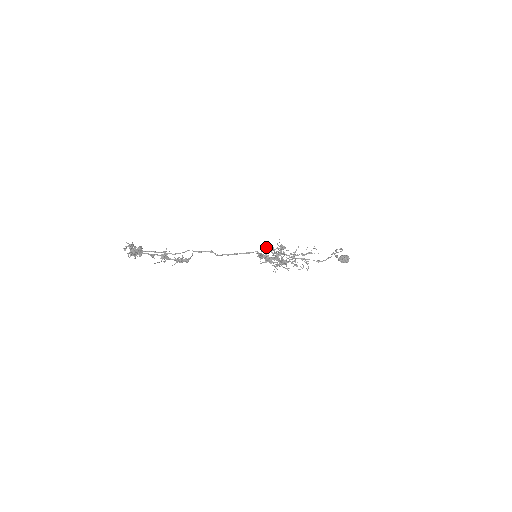
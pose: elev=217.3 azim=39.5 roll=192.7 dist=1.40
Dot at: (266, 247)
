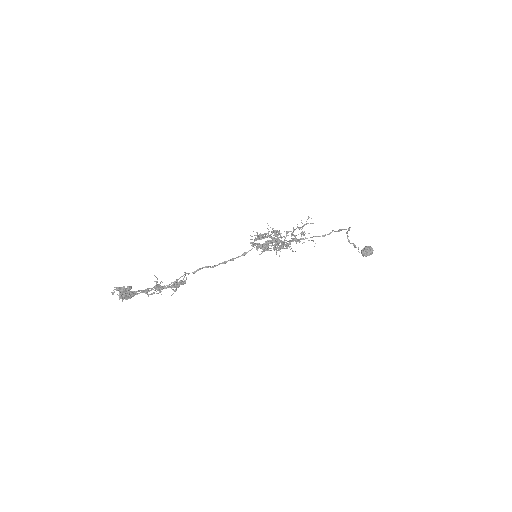
Dot at: occluded
